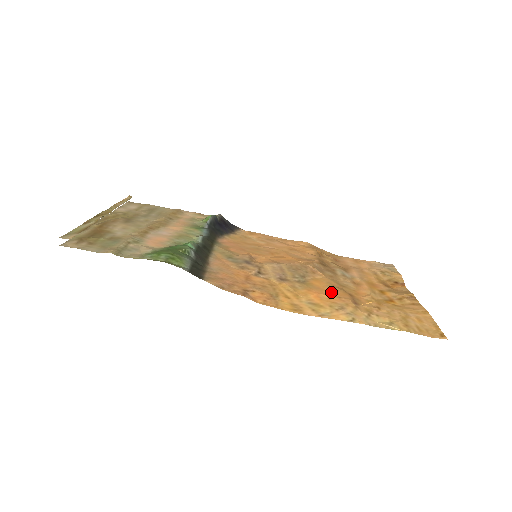
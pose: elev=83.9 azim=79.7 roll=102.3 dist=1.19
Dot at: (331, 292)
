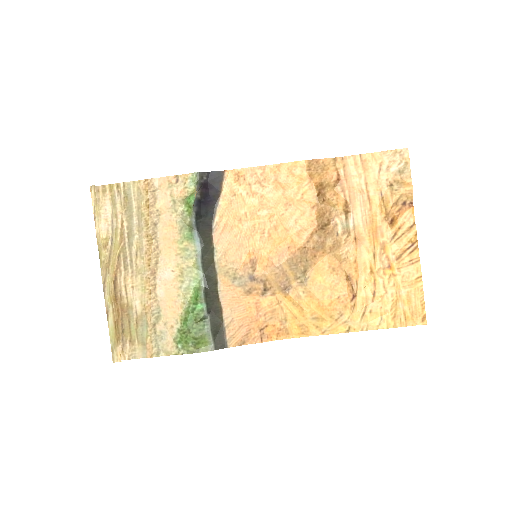
Dot at: (331, 290)
